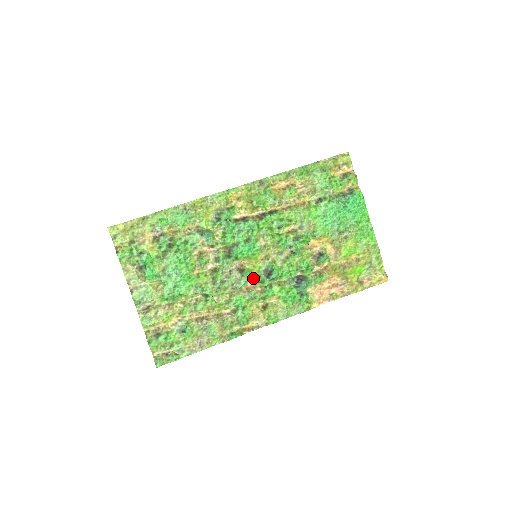
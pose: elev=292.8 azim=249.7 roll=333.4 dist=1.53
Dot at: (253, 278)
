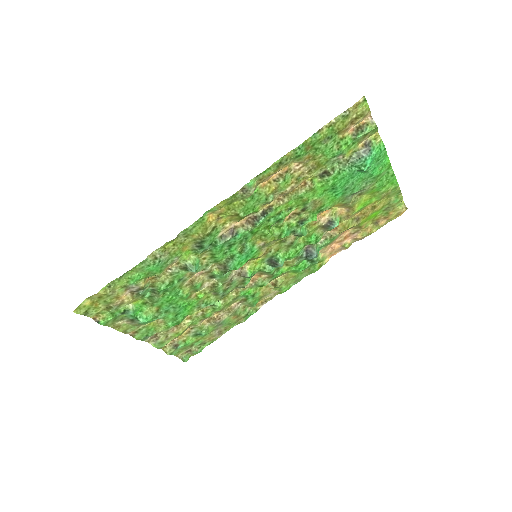
Dot at: (257, 272)
